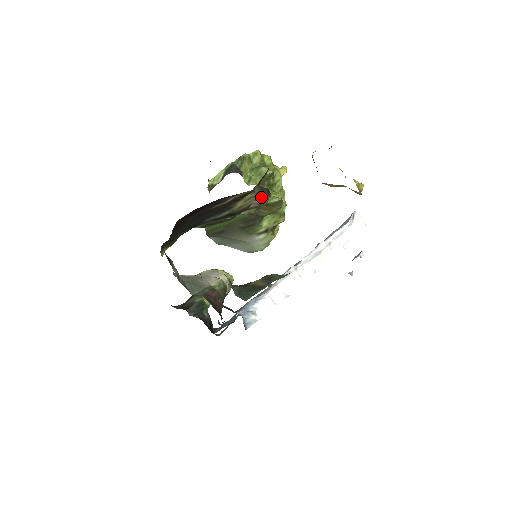
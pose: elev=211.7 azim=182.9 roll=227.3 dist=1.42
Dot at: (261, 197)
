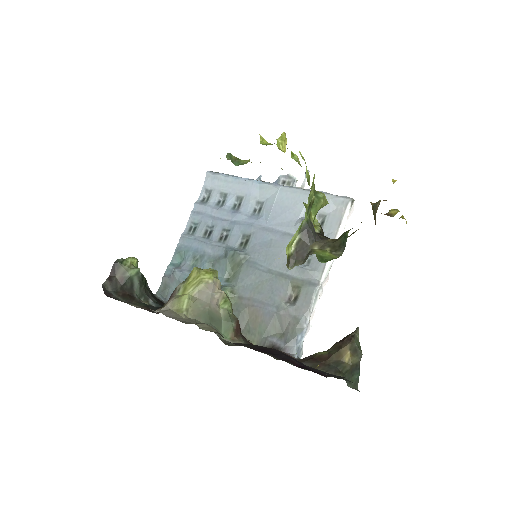
Dot at: occluded
